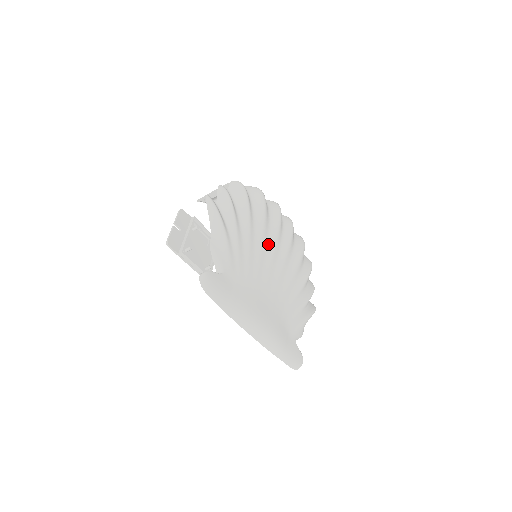
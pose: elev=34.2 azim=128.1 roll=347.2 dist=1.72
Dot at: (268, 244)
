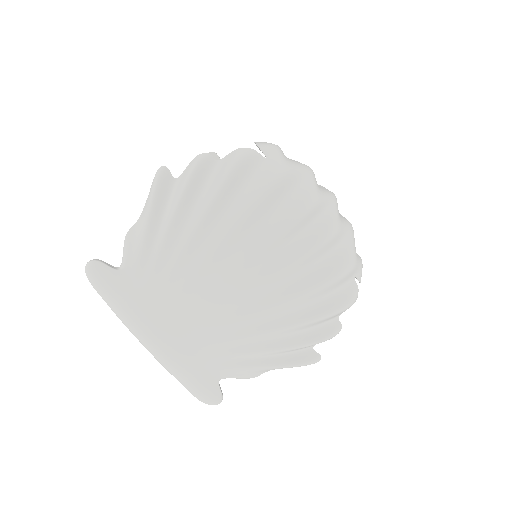
Dot at: (226, 260)
